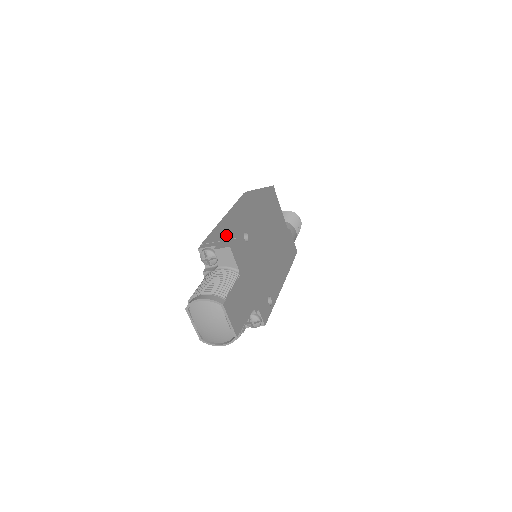
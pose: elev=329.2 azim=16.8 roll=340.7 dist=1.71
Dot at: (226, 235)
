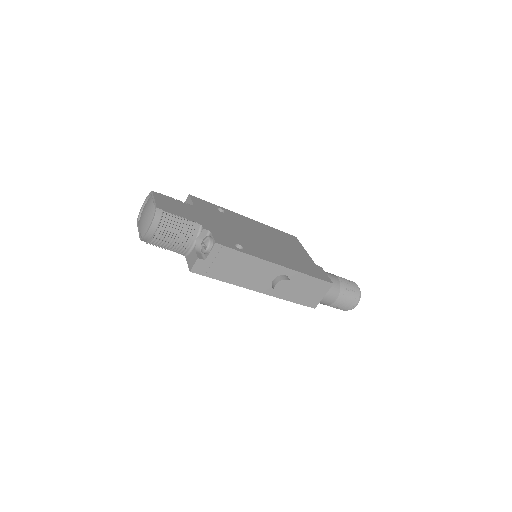
Dot at: occluded
